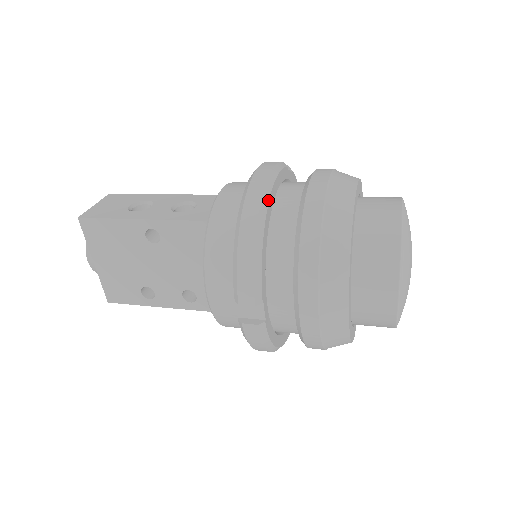
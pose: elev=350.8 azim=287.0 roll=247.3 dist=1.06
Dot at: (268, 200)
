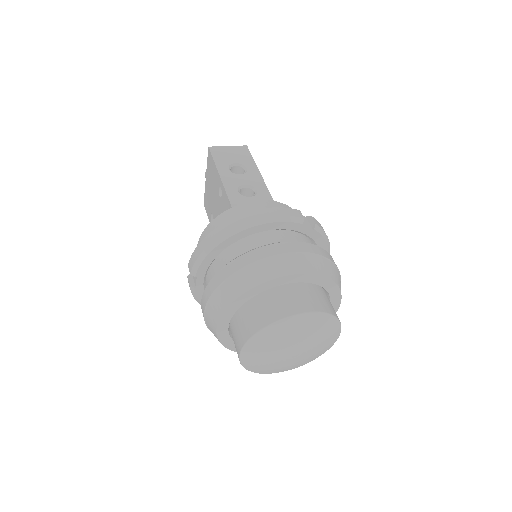
Dot at: (242, 230)
